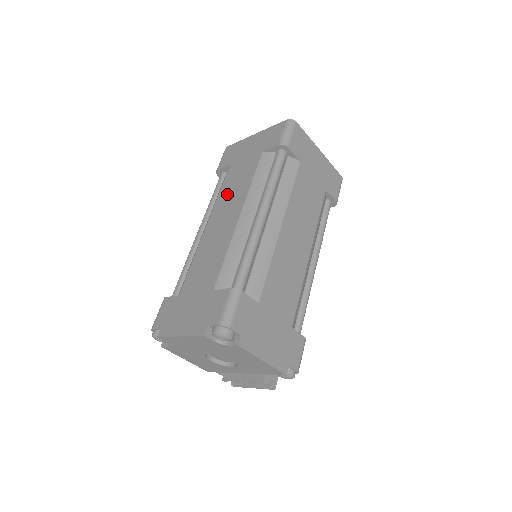
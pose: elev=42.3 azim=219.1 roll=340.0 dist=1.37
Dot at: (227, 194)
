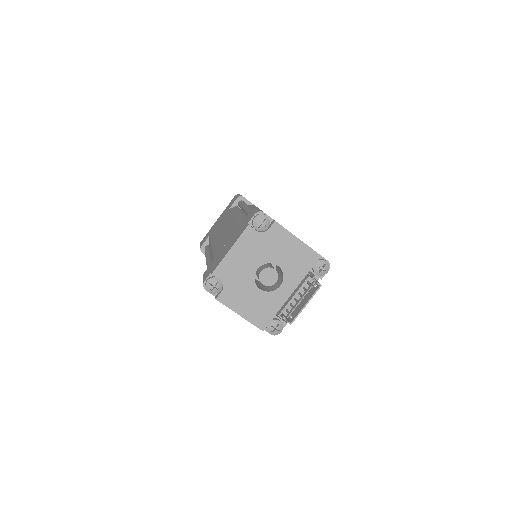
Dot at: (217, 232)
